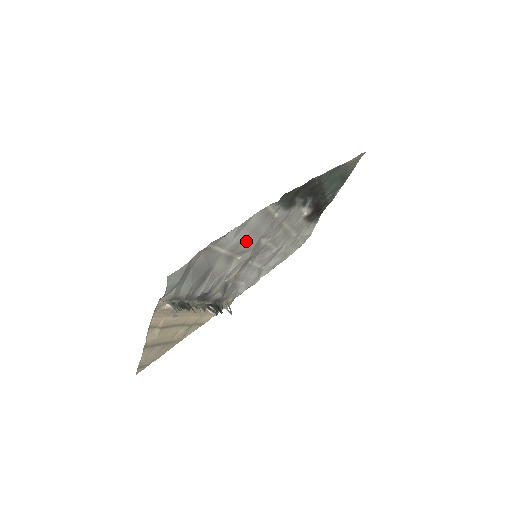
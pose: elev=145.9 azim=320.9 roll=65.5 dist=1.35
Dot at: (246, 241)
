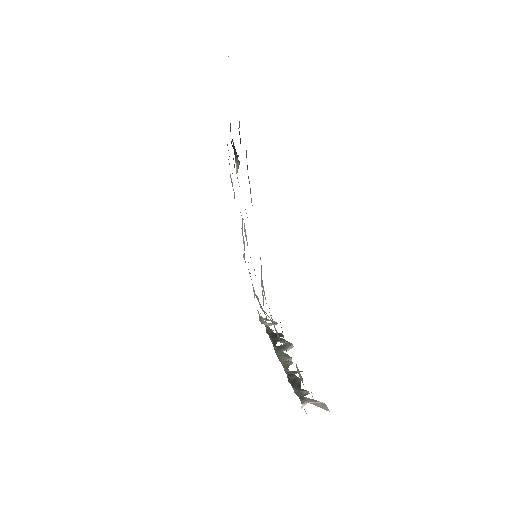
Dot at: occluded
